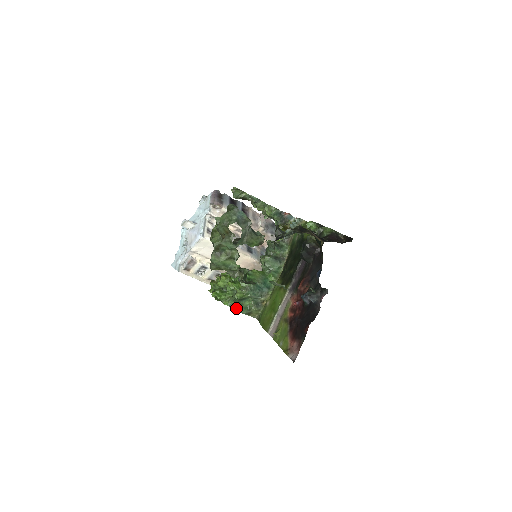
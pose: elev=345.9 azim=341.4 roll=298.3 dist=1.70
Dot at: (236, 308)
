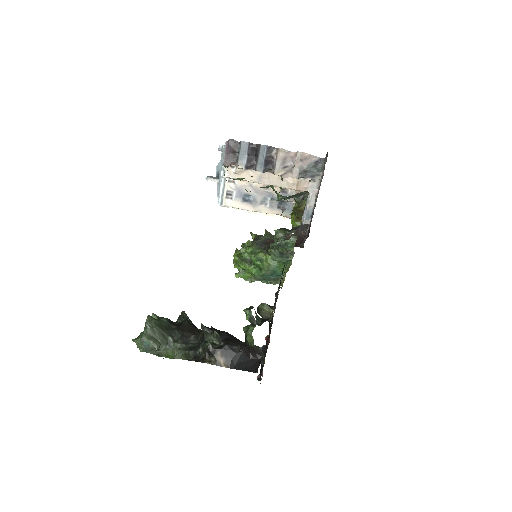
Dot at: occluded
